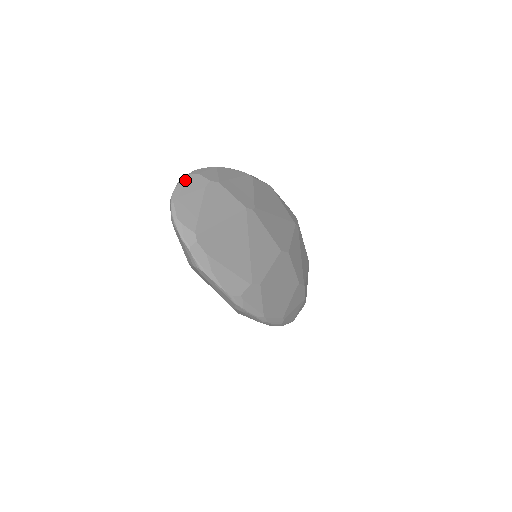
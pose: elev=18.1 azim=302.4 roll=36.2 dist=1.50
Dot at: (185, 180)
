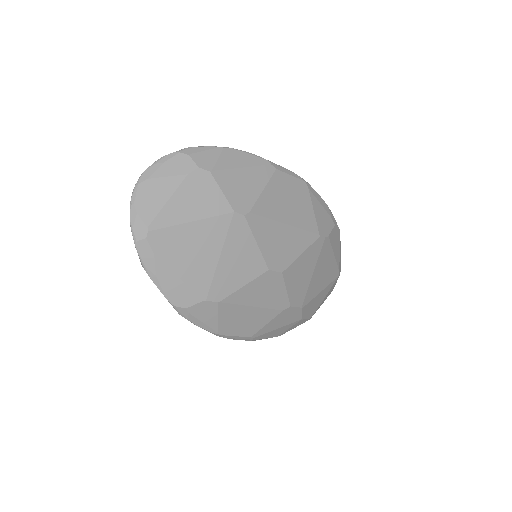
Dot at: (167, 159)
